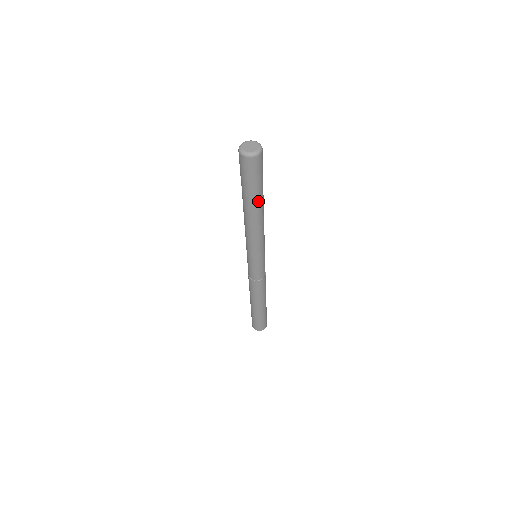
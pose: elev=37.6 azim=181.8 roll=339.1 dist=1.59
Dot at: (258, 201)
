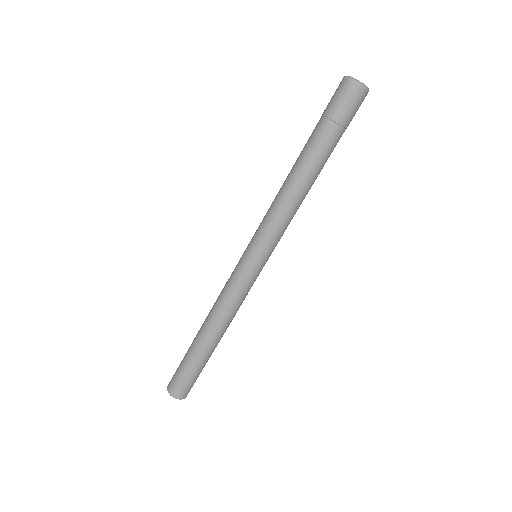
Dot at: occluded
